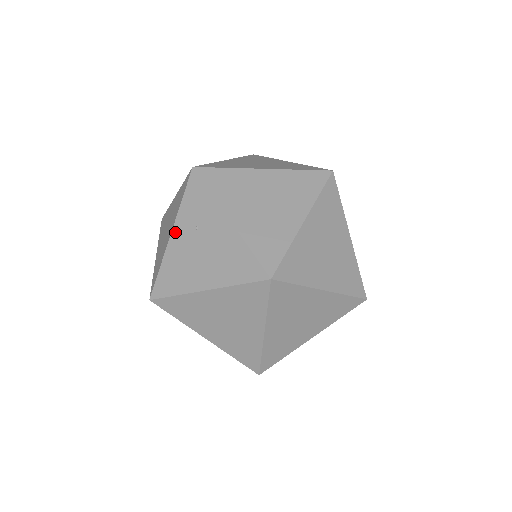
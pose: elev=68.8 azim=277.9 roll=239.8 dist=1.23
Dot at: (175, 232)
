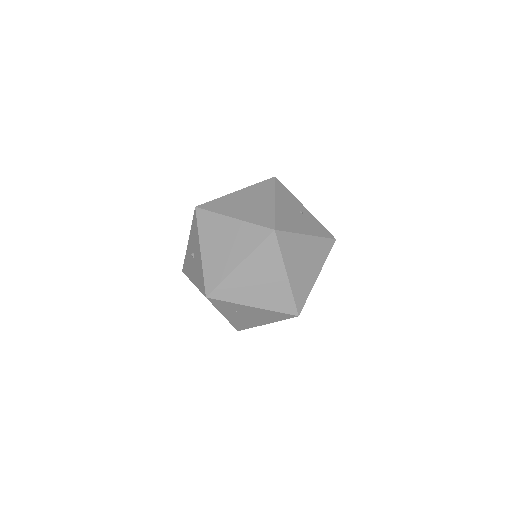
Dot at: (225, 315)
